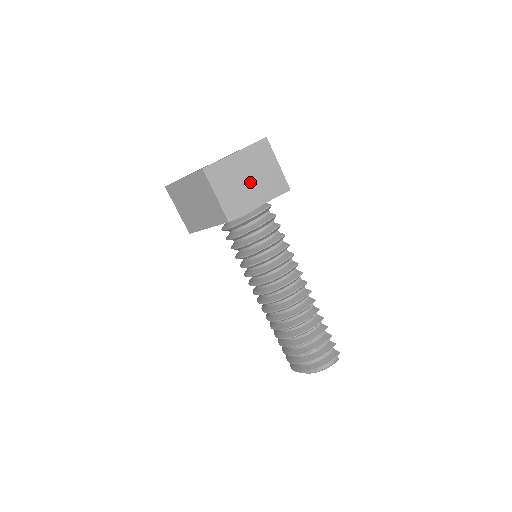
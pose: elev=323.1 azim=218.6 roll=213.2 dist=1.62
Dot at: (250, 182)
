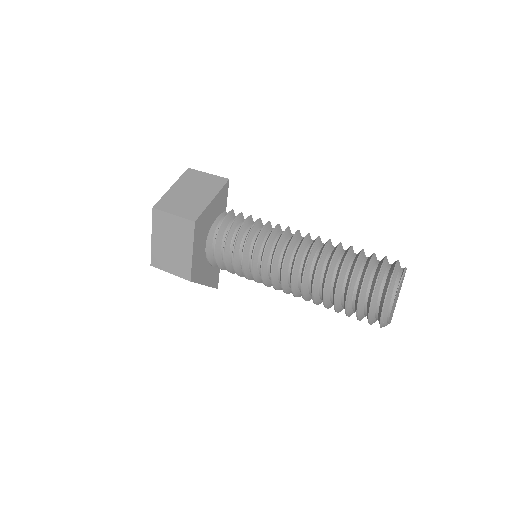
Dot at: (194, 193)
